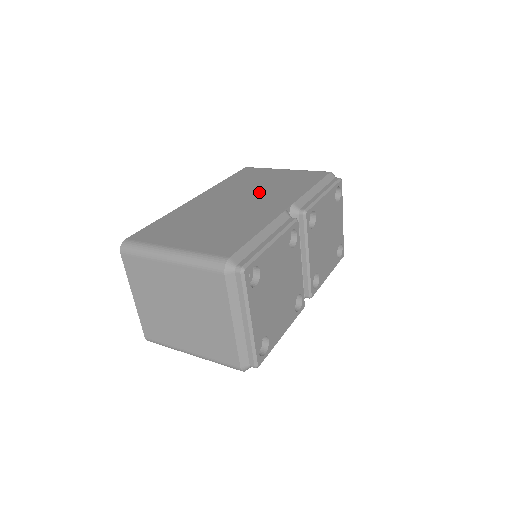
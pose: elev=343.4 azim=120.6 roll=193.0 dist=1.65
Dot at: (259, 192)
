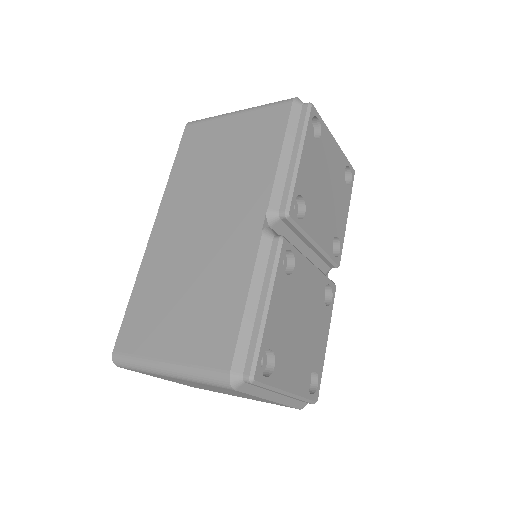
Dot at: (219, 192)
